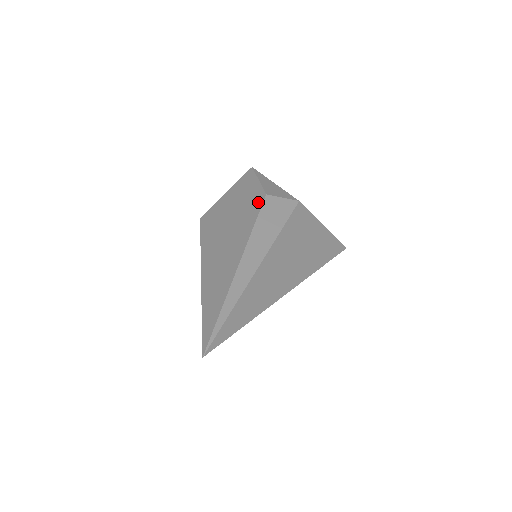
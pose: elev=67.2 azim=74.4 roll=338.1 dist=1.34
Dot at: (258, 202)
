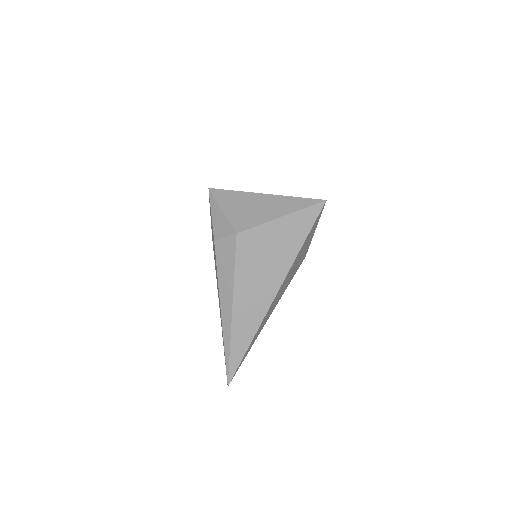
Dot at: occluded
